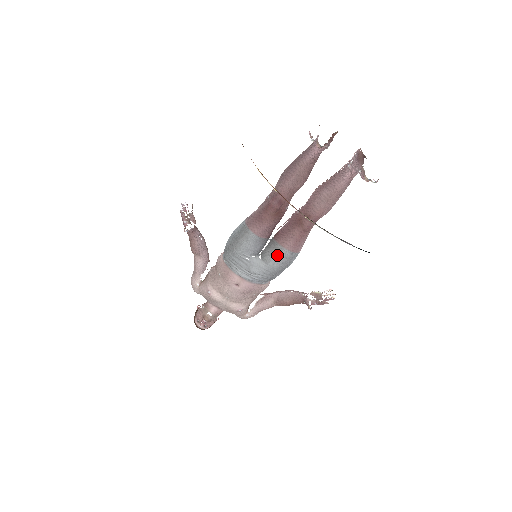
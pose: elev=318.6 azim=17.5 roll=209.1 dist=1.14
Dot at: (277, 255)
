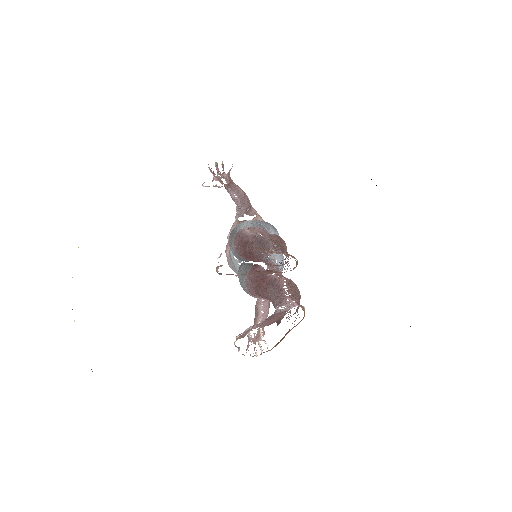
Dot at: (242, 280)
